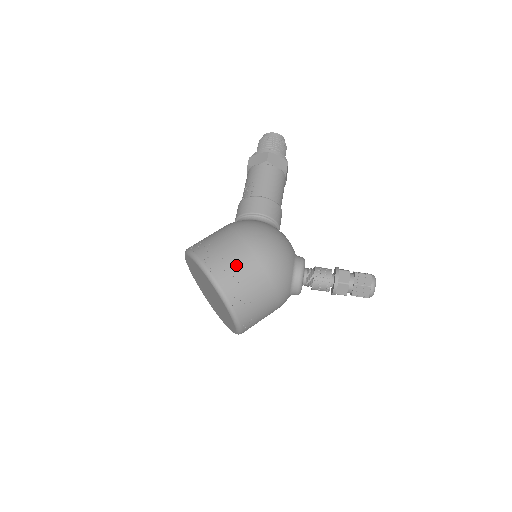
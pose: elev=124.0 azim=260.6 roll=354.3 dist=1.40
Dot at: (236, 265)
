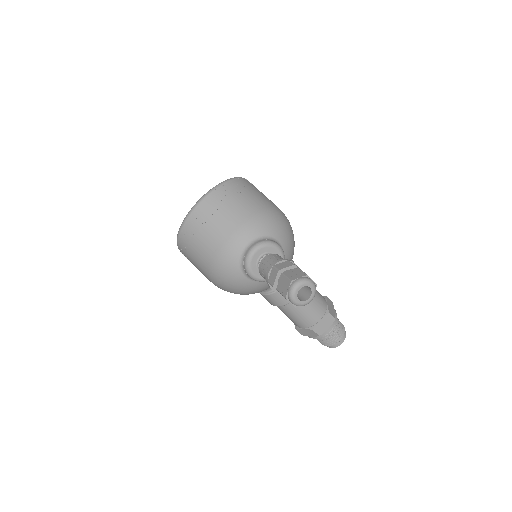
Dot at: occluded
